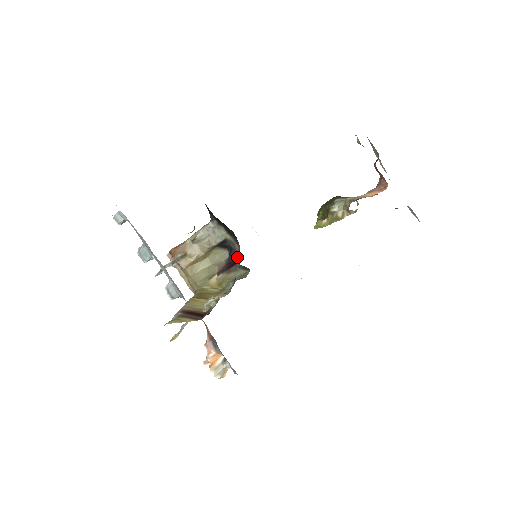
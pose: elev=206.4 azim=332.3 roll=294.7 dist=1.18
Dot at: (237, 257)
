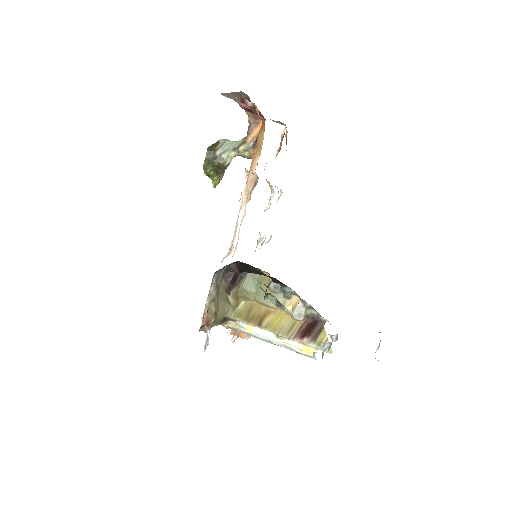
Dot at: (237, 270)
